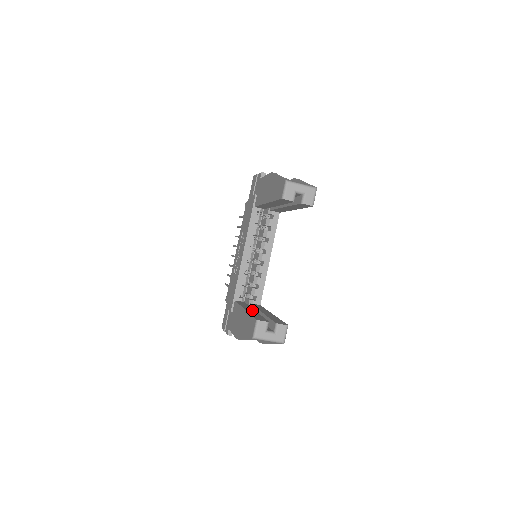
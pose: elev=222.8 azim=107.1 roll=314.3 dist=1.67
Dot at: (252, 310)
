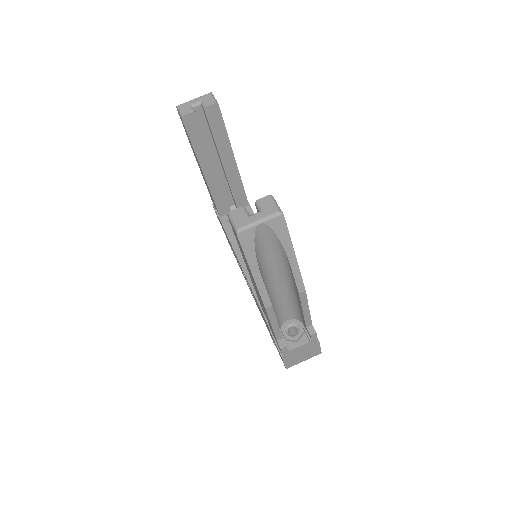
Dot at: occluded
